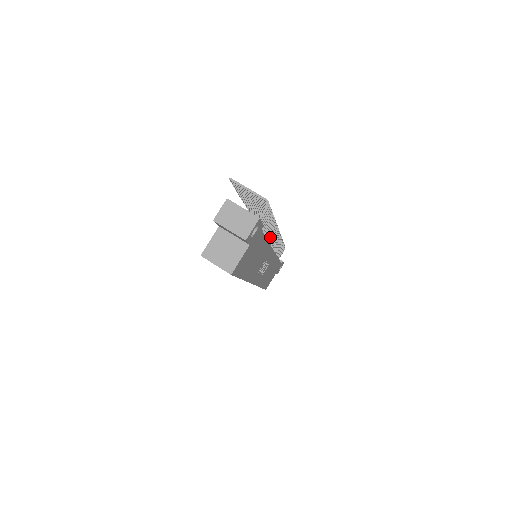
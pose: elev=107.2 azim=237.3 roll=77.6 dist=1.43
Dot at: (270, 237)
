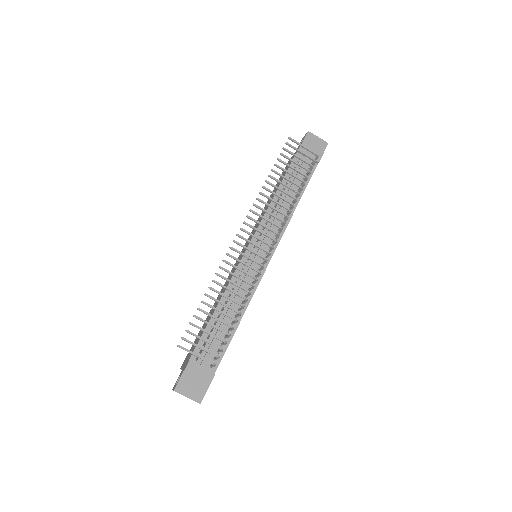
Dot at: (253, 283)
